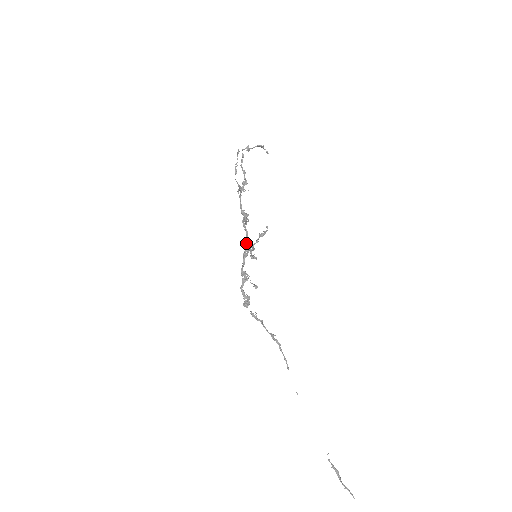
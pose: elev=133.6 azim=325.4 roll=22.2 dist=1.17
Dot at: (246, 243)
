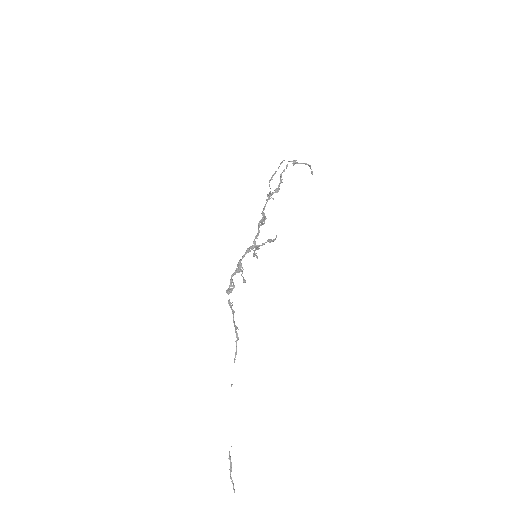
Dot at: (254, 241)
